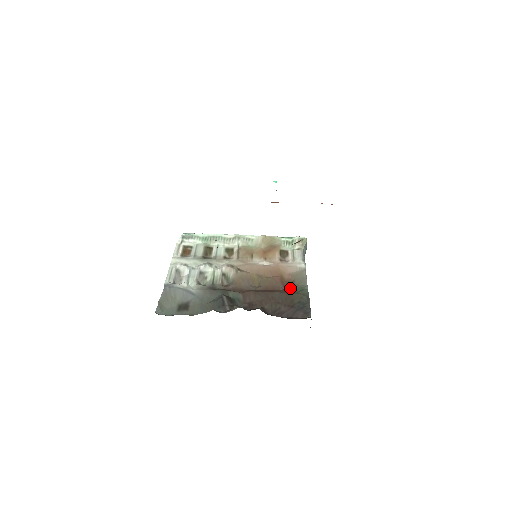
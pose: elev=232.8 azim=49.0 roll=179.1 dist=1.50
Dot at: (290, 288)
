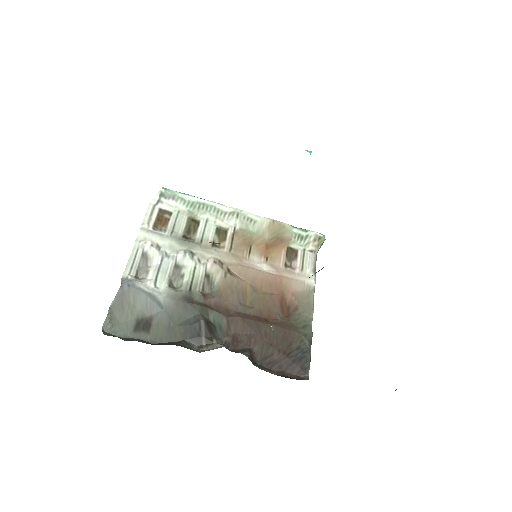
Dot at: (290, 318)
